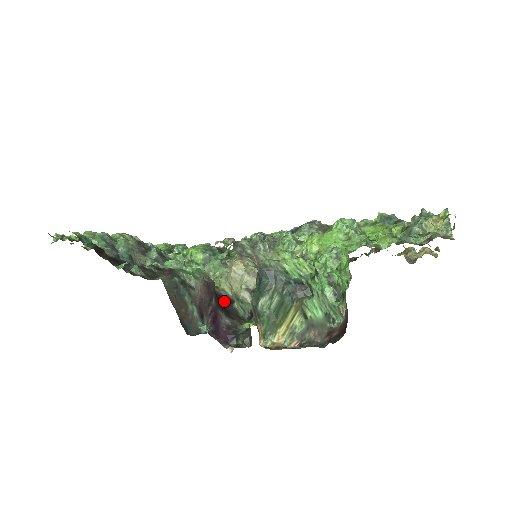
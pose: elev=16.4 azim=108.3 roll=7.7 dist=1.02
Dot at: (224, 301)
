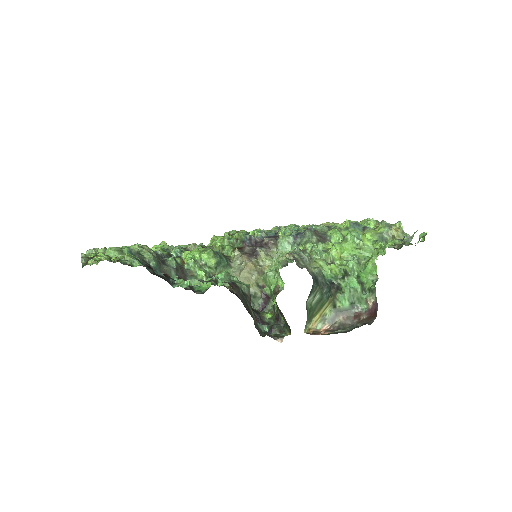
Dot at: (239, 298)
